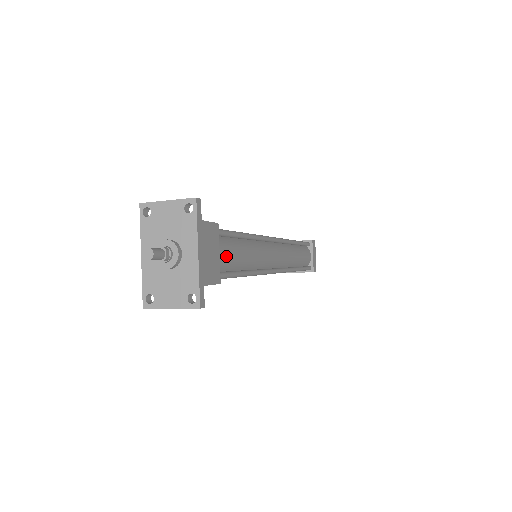
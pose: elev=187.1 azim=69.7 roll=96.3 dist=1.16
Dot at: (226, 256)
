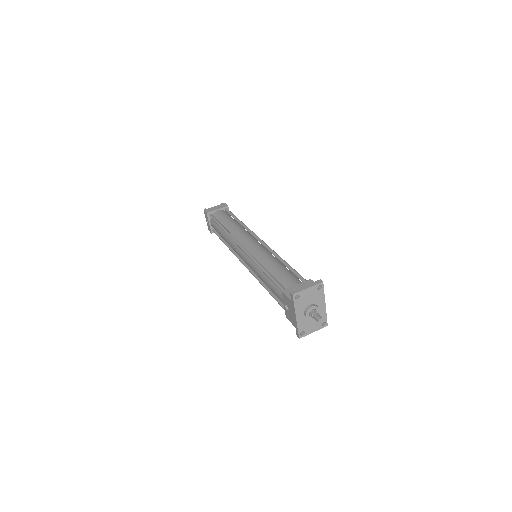
Dot at: occluded
